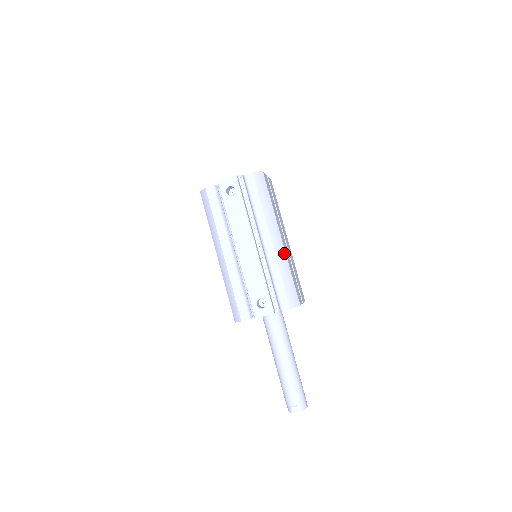
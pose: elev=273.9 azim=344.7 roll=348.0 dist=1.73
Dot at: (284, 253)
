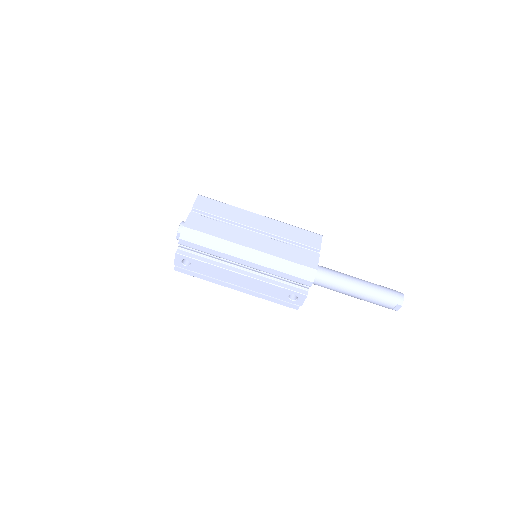
Dot at: (265, 255)
